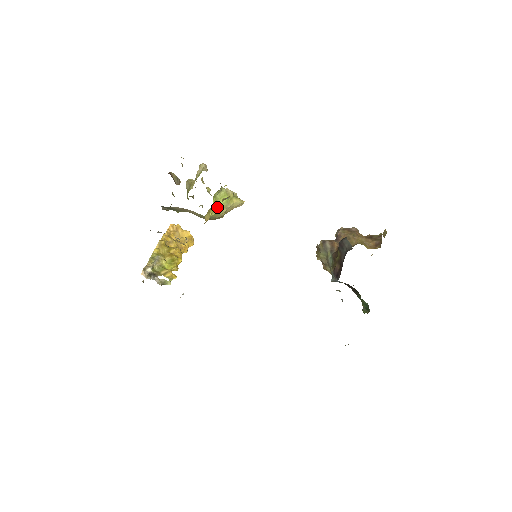
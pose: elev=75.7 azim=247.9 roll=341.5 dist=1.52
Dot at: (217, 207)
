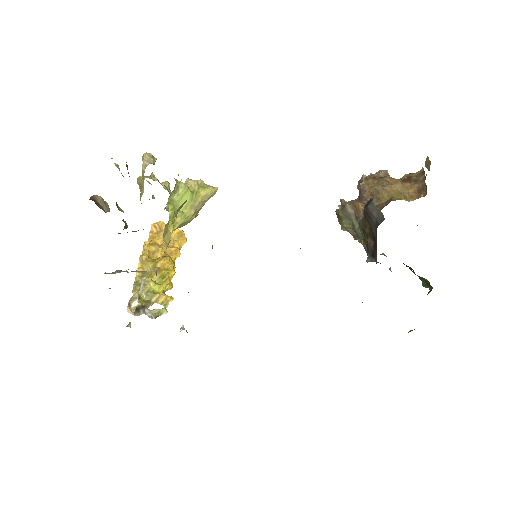
Dot at: (179, 214)
